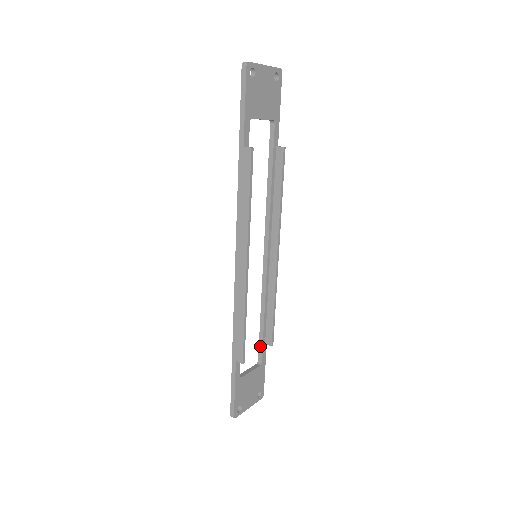
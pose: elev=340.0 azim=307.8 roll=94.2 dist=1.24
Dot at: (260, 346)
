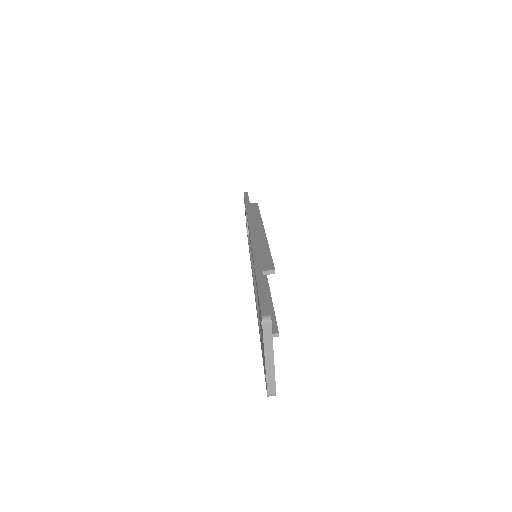
Dot at: occluded
